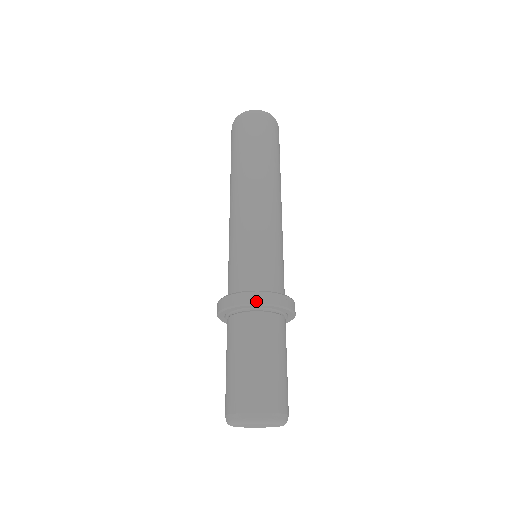
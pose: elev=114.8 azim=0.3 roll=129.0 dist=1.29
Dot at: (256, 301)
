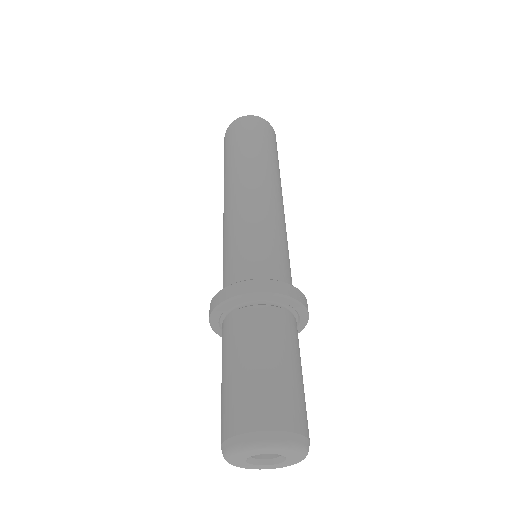
Dot at: (263, 289)
